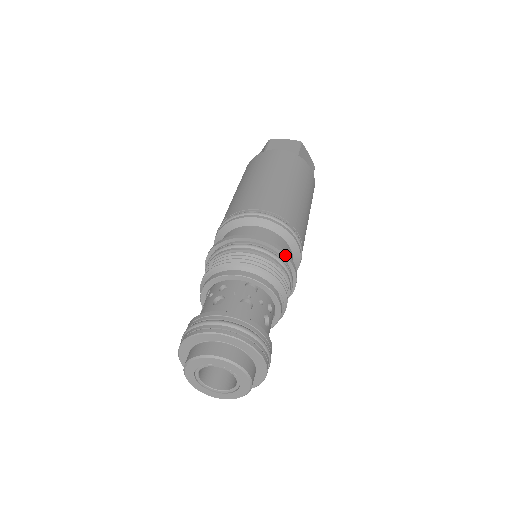
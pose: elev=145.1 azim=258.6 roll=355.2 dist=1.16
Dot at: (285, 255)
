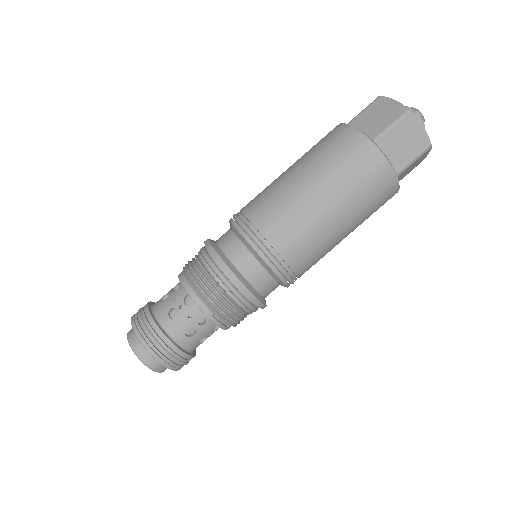
Dot at: (234, 282)
